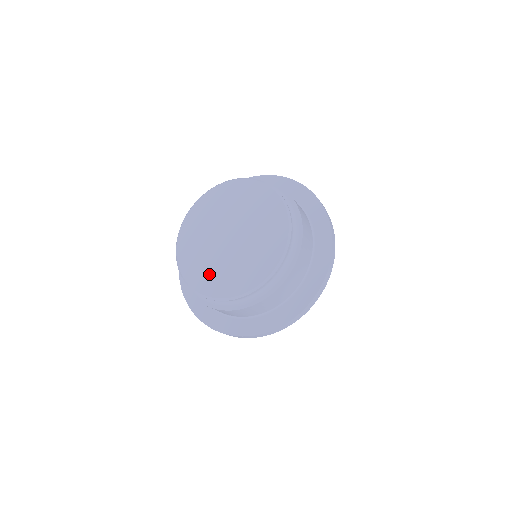
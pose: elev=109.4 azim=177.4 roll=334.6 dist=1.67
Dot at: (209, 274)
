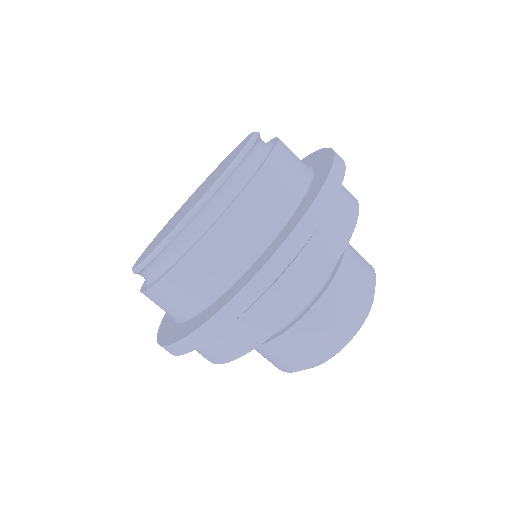
Dot at: occluded
